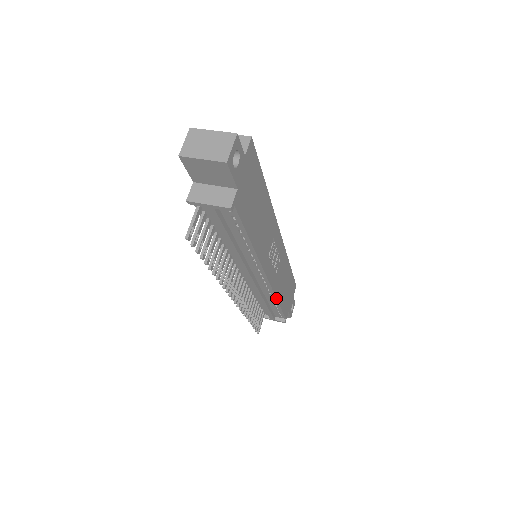
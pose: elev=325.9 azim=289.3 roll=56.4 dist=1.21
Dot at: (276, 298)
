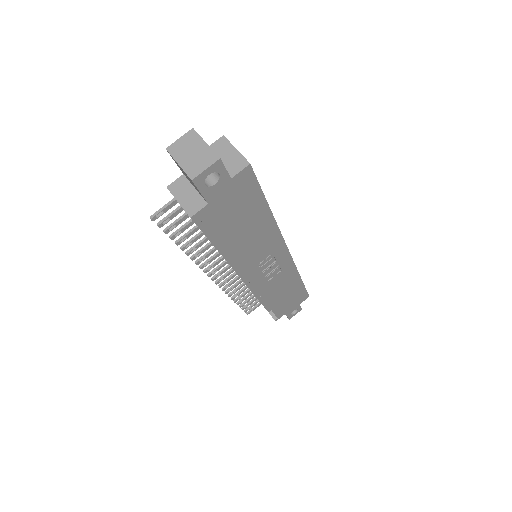
Dot at: (263, 299)
